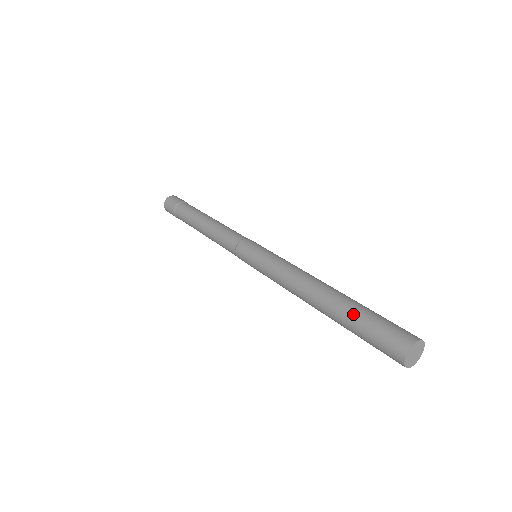
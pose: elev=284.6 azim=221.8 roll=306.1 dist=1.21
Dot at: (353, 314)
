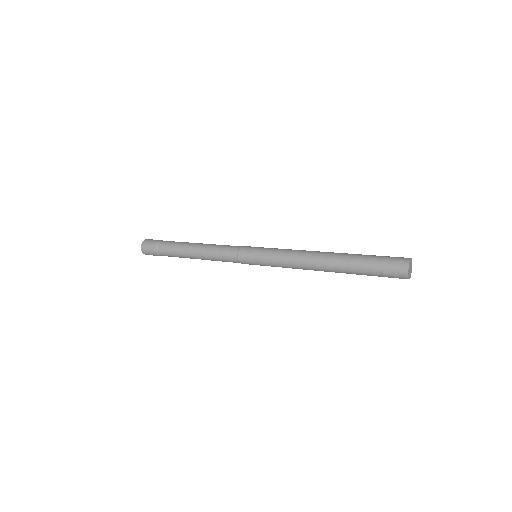
Dot at: (360, 262)
